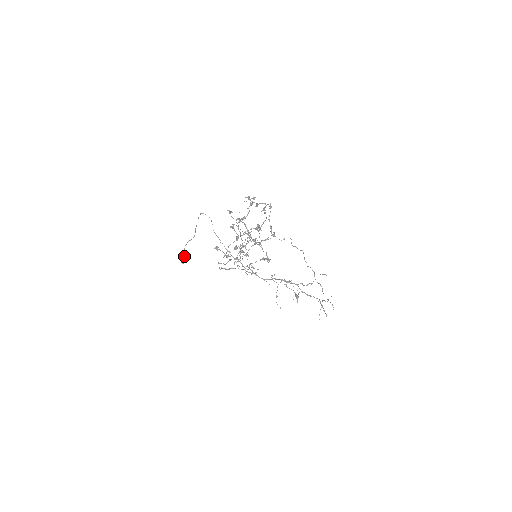
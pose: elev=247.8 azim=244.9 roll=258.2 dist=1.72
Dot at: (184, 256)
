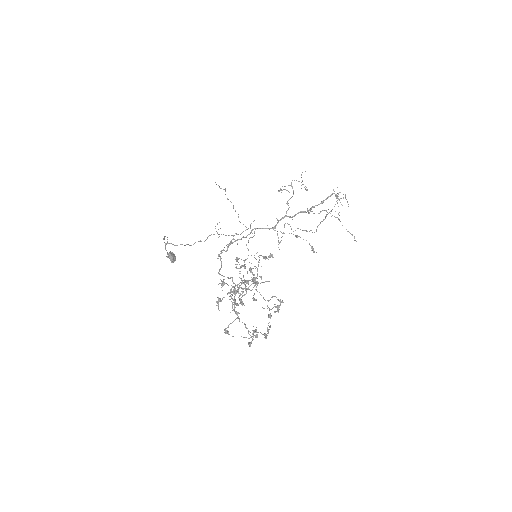
Dot at: (172, 258)
